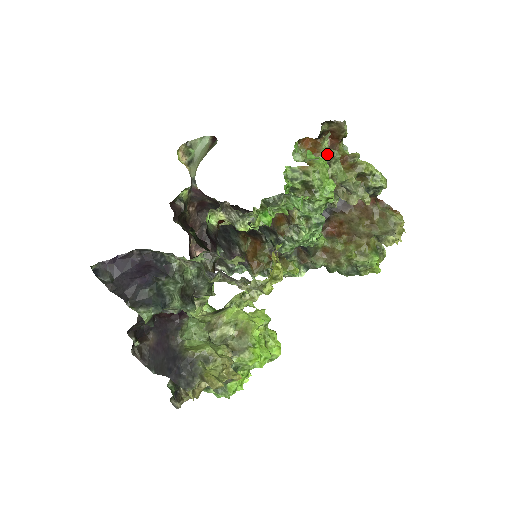
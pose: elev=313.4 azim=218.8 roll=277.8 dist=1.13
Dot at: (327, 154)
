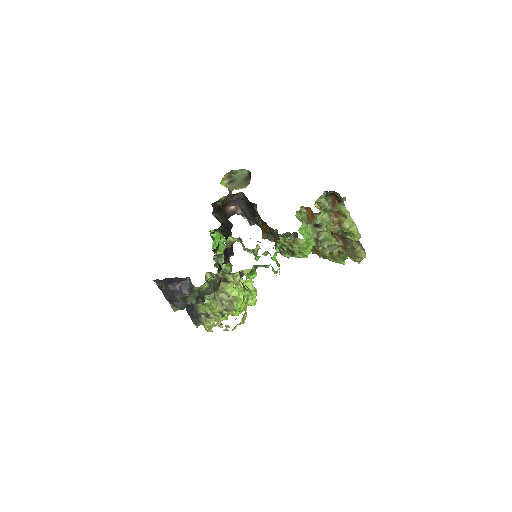
Dot at: (318, 223)
